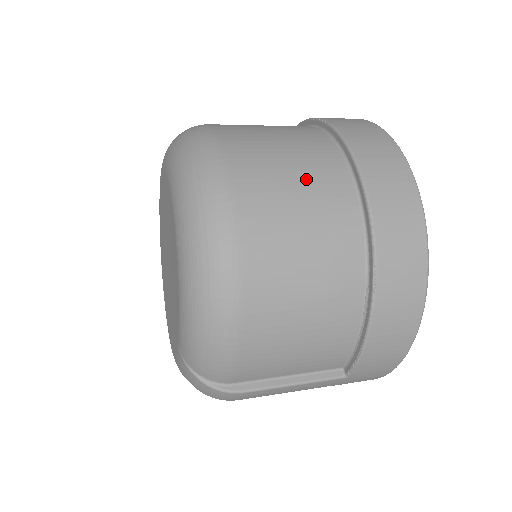
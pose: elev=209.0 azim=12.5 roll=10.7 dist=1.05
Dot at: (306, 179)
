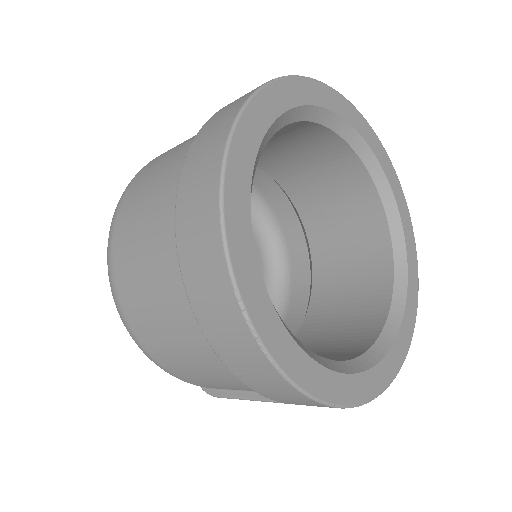
Dot at: (150, 232)
